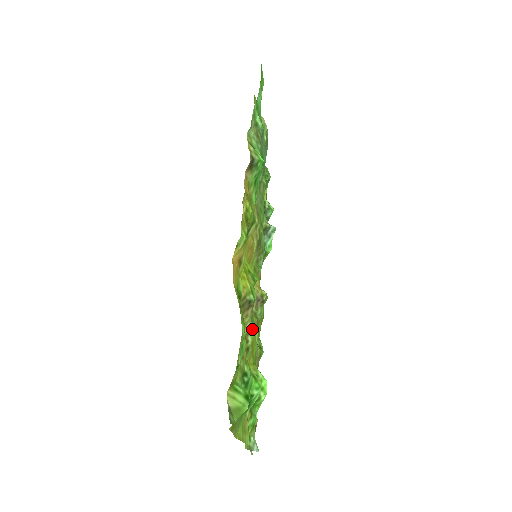
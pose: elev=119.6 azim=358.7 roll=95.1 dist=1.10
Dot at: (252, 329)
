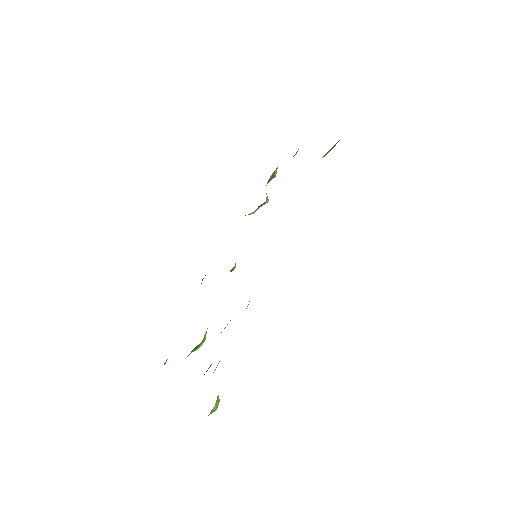
Dot at: occluded
